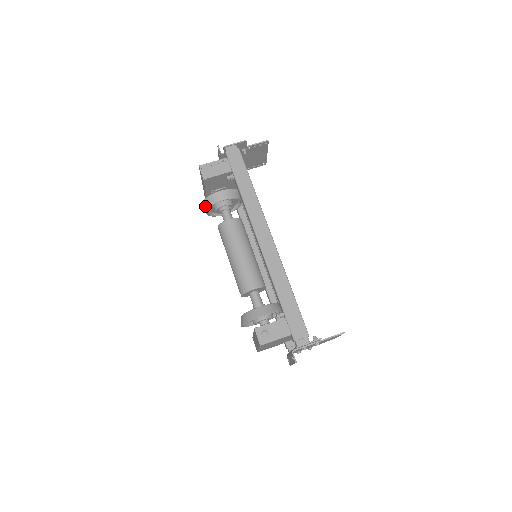
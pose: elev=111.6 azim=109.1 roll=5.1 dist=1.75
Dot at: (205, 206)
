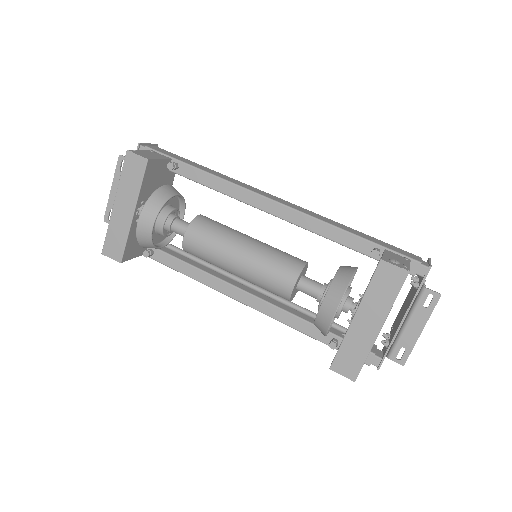
Dot at: (152, 209)
